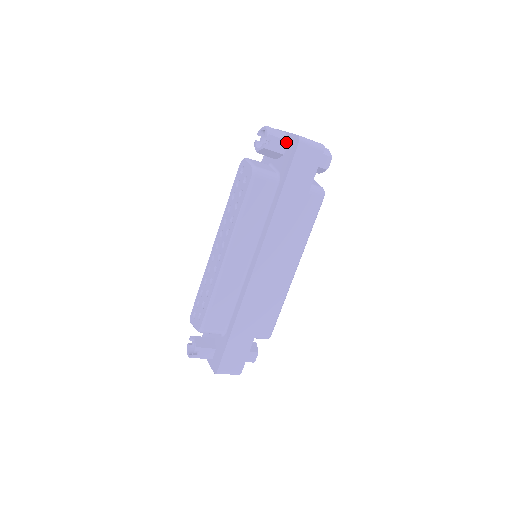
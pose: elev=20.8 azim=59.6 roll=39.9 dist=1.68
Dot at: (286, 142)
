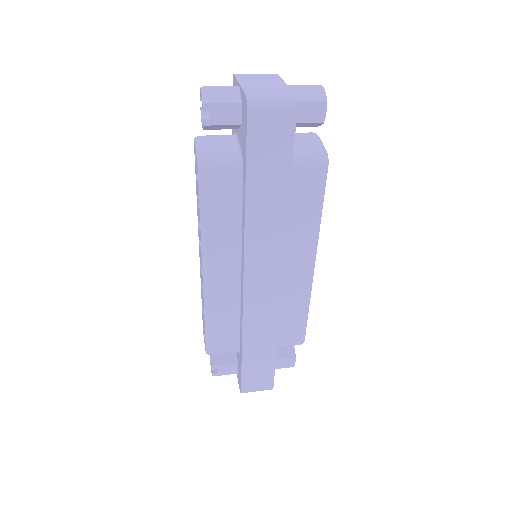
Dot at: (238, 105)
